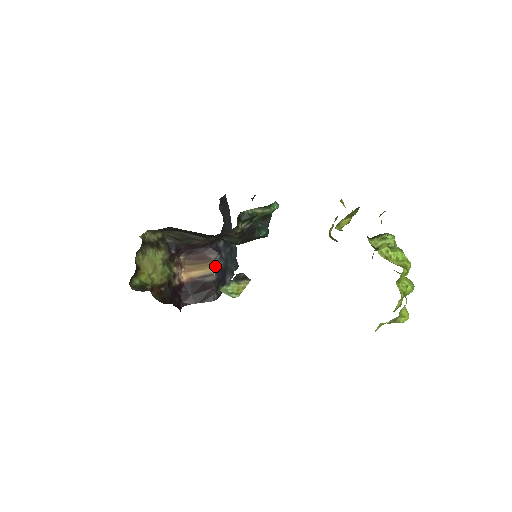
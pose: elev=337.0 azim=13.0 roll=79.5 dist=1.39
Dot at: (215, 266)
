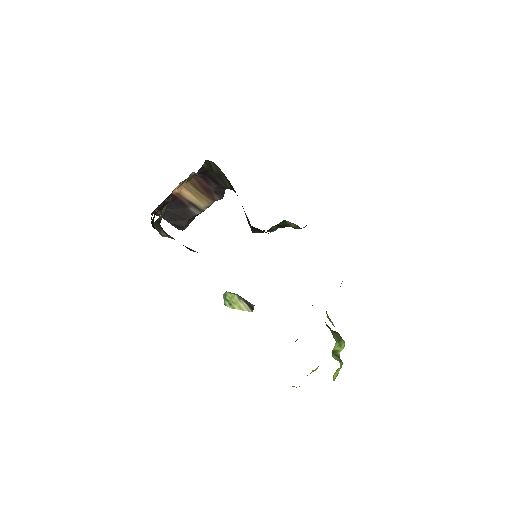
Dot at: occluded
